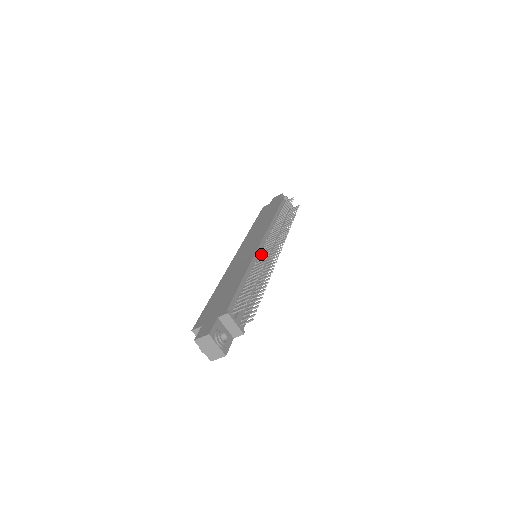
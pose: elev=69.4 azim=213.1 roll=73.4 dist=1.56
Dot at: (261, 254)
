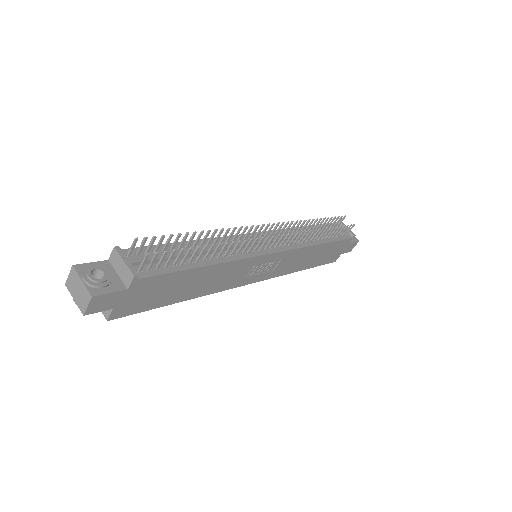
Dot at: (245, 237)
